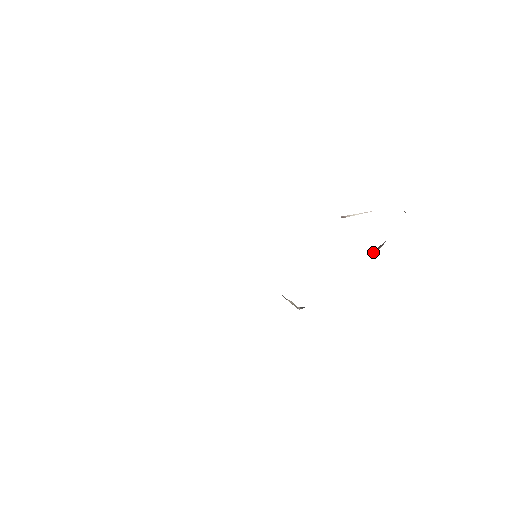
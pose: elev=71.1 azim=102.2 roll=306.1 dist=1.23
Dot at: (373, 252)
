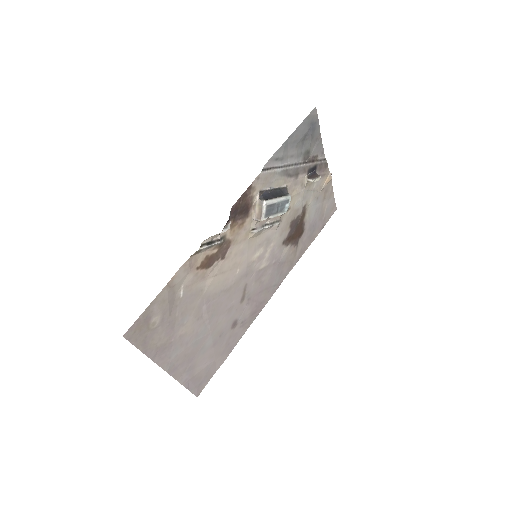
Dot at: (312, 179)
